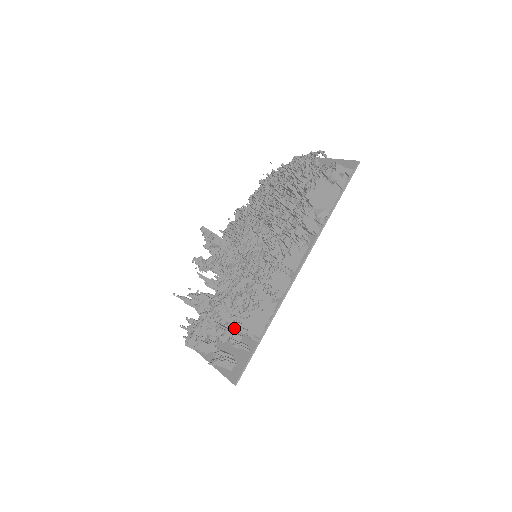
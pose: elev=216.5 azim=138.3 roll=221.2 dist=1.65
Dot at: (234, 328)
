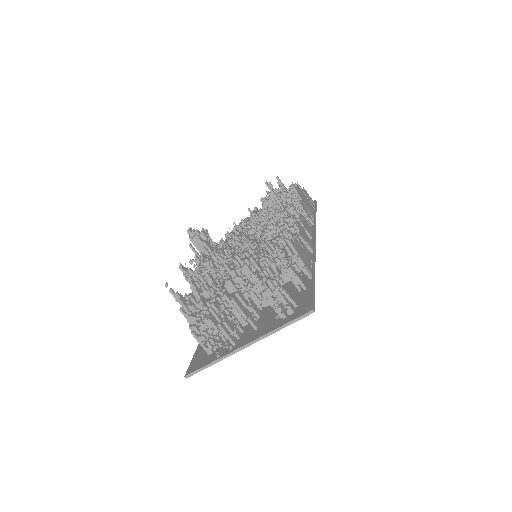
Dot at: occluded
